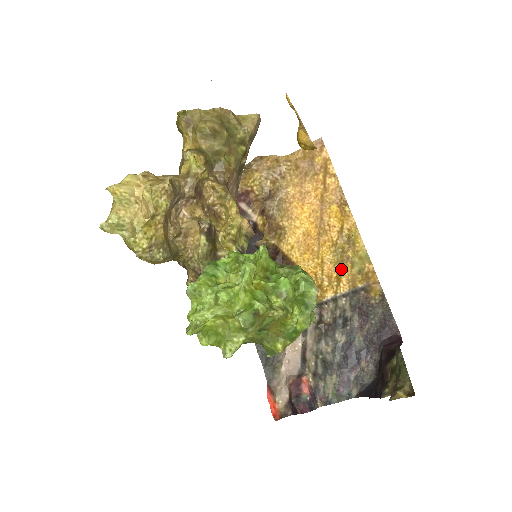
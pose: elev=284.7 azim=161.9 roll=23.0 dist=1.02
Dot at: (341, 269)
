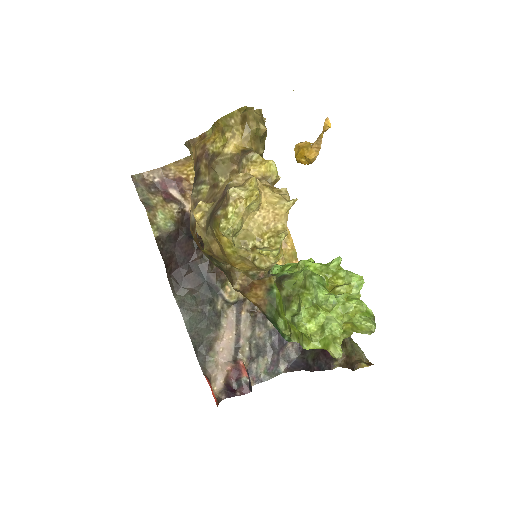
Dot at: occluded
